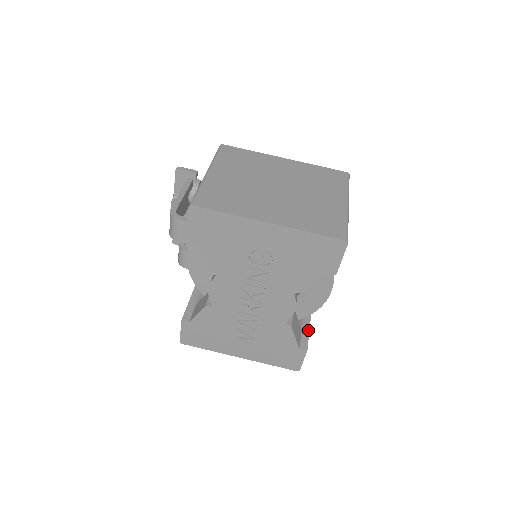
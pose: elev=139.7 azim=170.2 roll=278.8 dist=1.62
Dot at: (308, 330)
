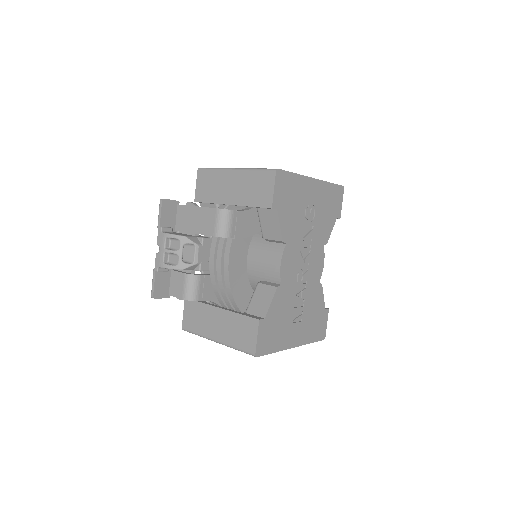
Dot at: occluded
